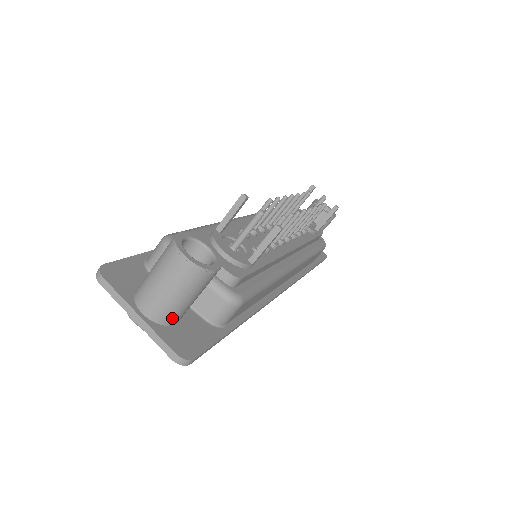
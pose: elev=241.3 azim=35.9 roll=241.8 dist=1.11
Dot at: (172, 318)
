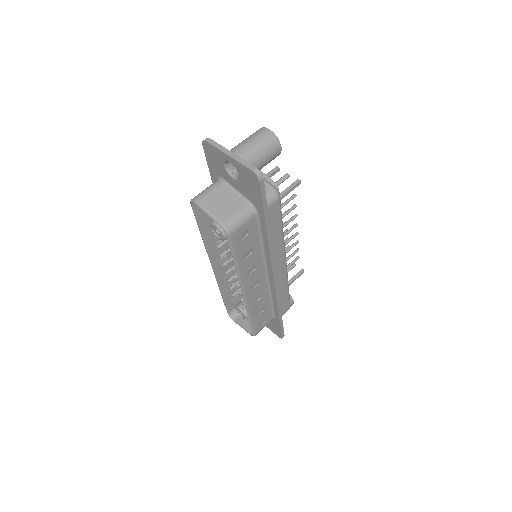
Dot at: occluded
